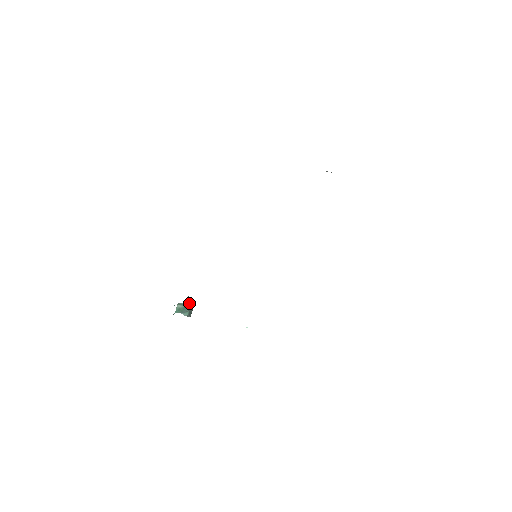
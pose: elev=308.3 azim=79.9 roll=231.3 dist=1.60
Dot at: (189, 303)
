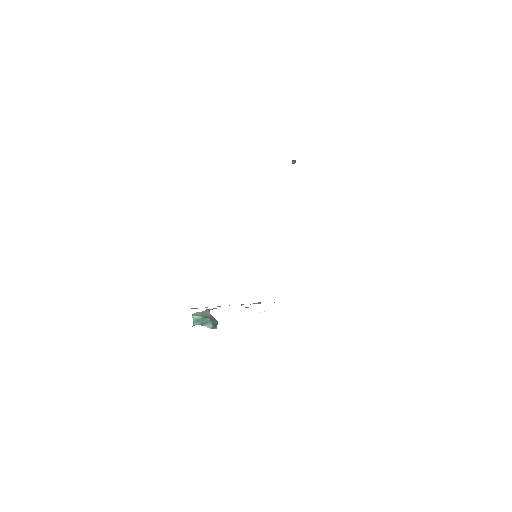
Dot at: (205, 313)
